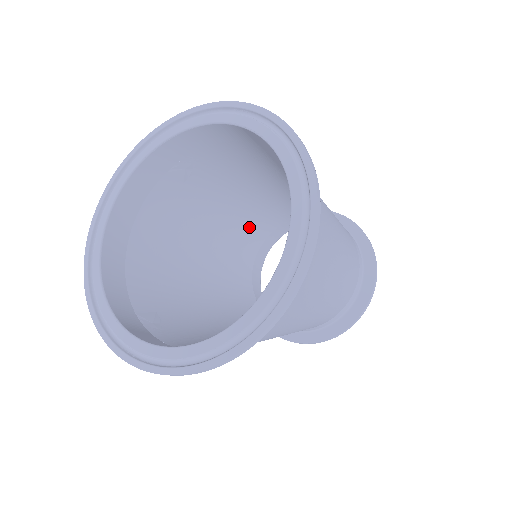
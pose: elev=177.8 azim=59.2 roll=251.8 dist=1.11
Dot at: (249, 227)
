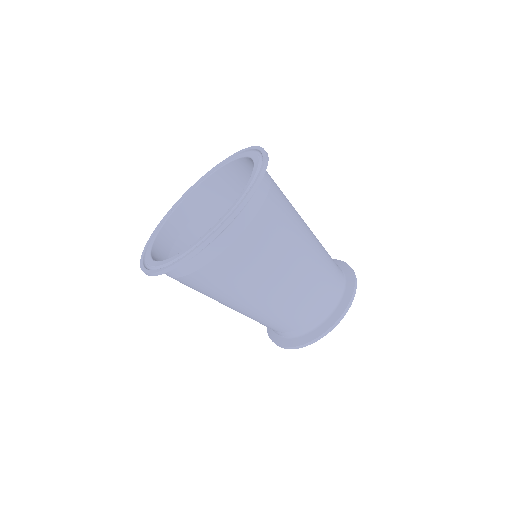
Dot at: occluded
